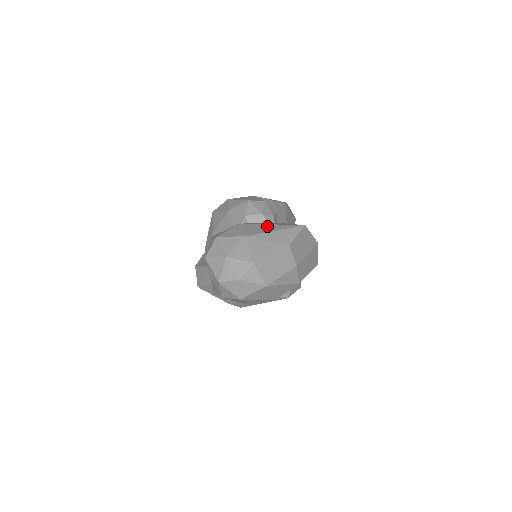
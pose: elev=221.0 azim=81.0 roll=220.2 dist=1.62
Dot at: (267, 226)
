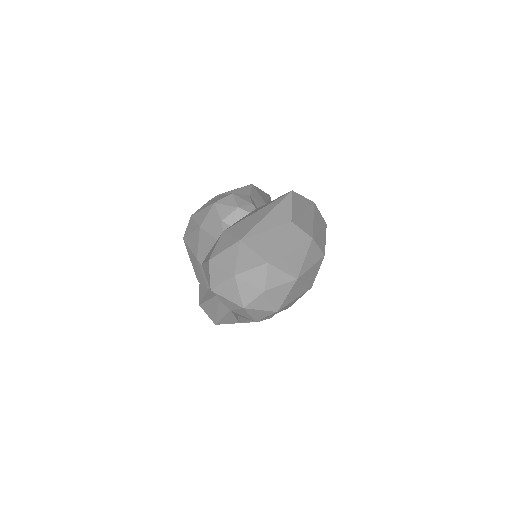
Dot at: (254, 216)
